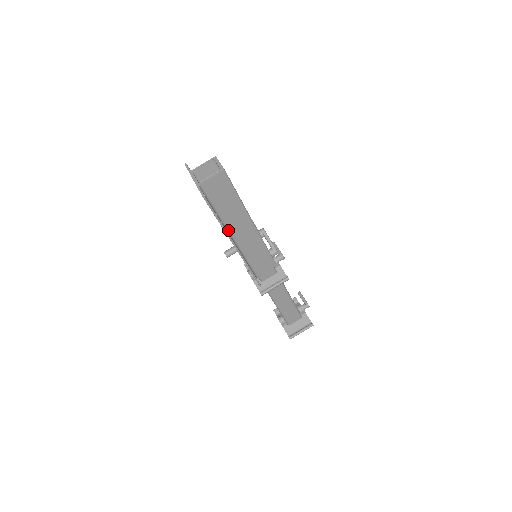
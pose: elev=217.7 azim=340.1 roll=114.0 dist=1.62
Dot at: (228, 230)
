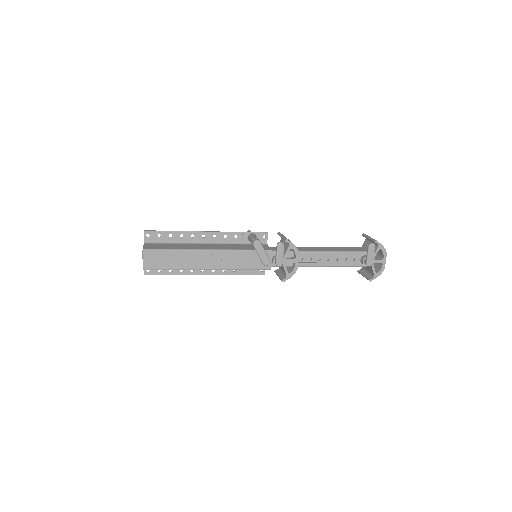
Dot at: occluded
